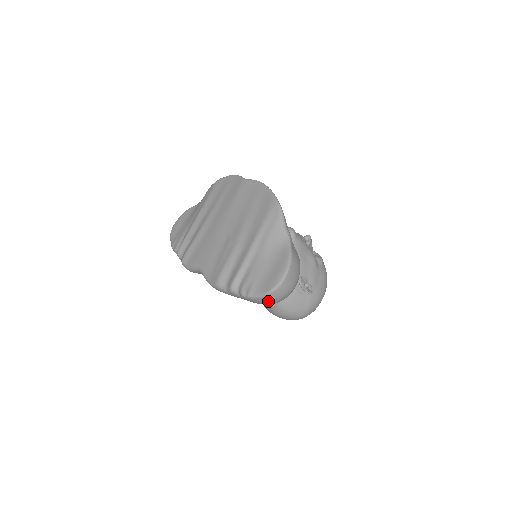
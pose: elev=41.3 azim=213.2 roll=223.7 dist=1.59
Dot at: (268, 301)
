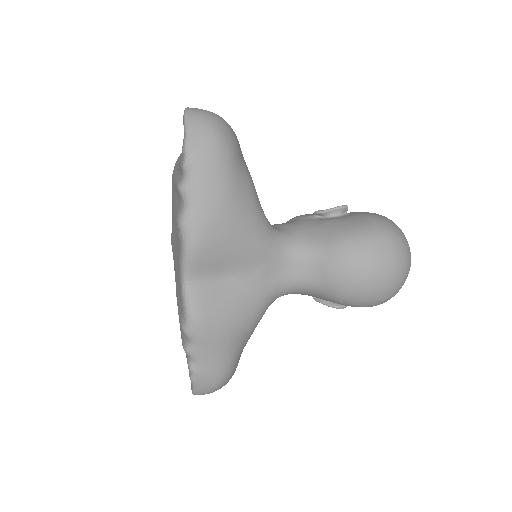
Dot at: (202, 127)
